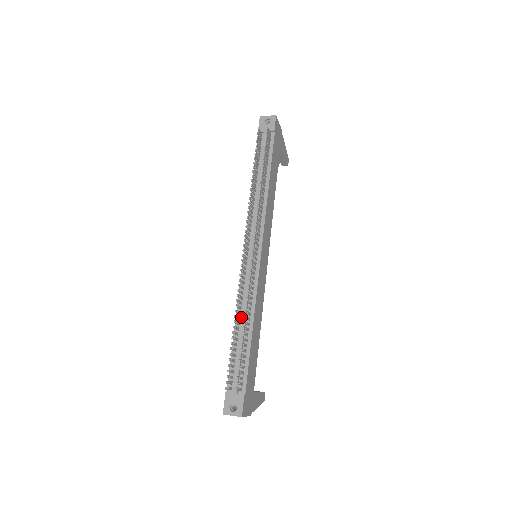
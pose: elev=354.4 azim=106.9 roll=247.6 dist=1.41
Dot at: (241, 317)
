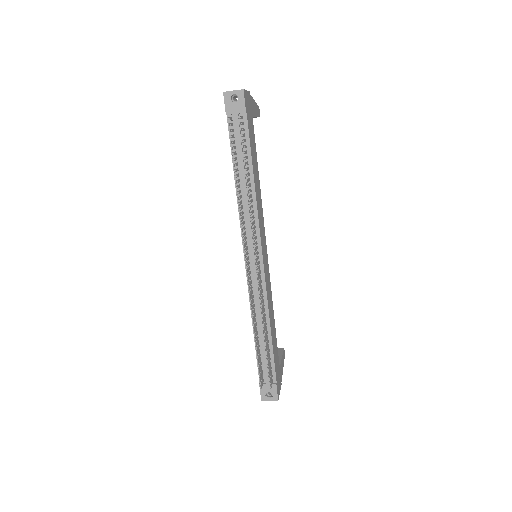
Dot at: (257, 322)
